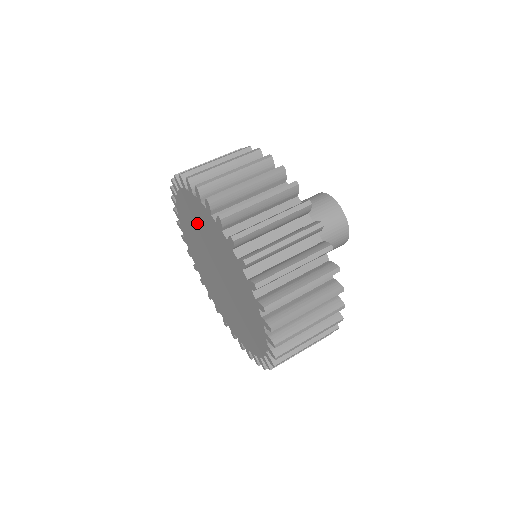
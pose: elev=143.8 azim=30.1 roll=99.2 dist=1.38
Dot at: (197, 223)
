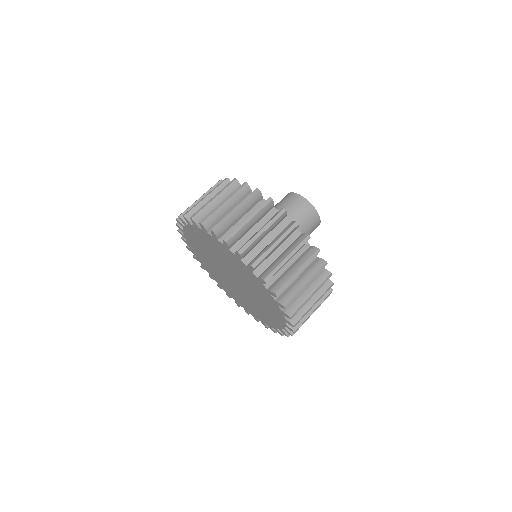
Dot at: (204, 258)
